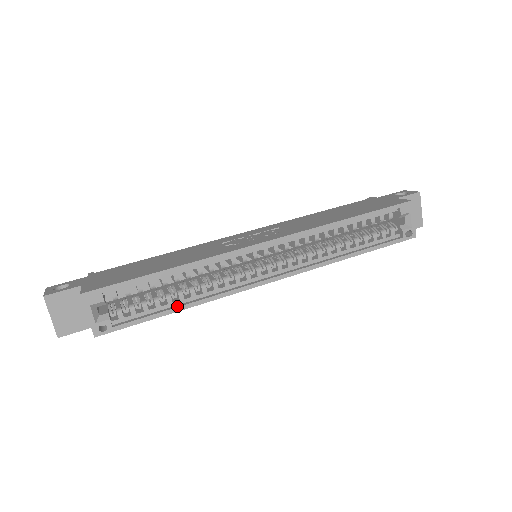
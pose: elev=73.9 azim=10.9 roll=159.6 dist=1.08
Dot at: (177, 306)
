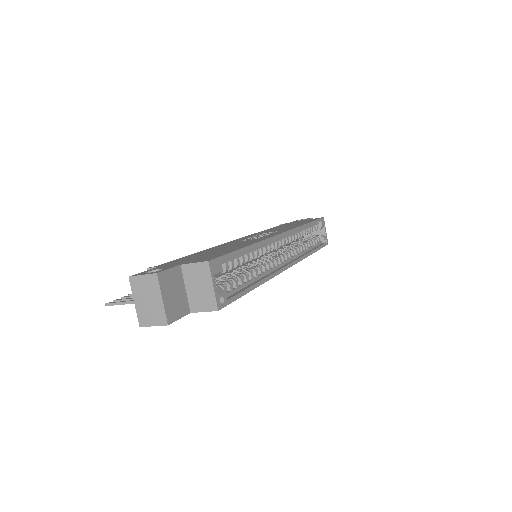
Dot at: (254, 283)
